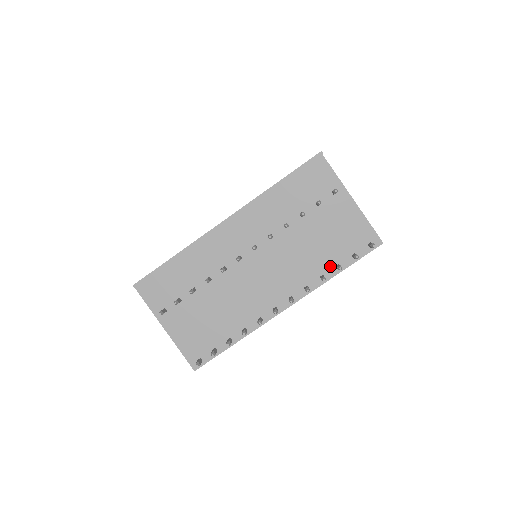
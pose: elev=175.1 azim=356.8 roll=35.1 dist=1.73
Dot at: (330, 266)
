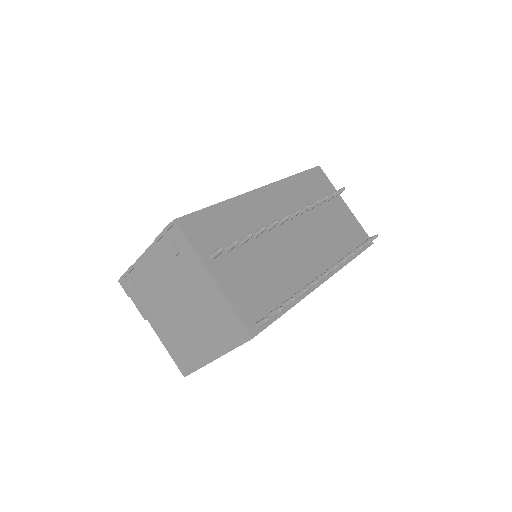
Dot at: (347, 251)
